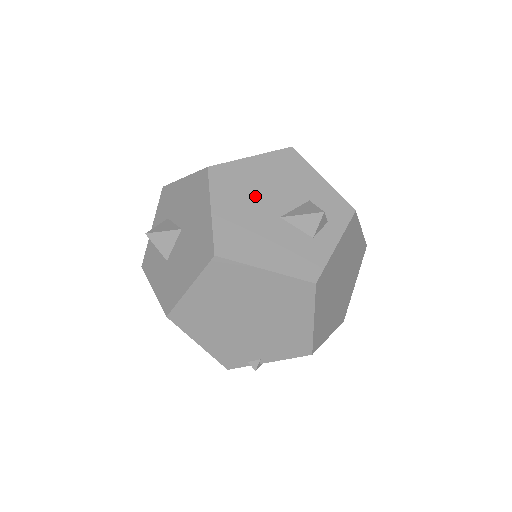
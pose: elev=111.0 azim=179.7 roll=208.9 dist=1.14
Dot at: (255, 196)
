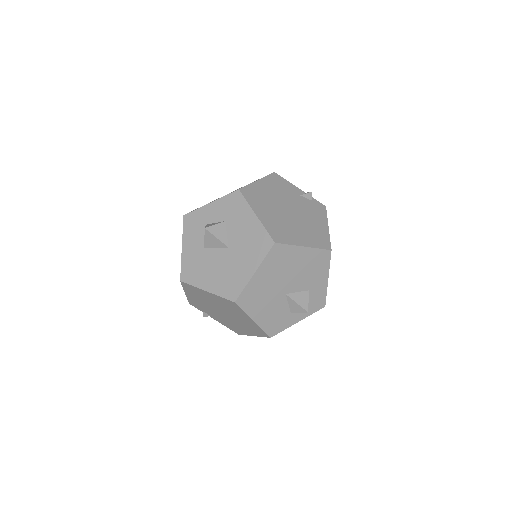
Dot at: (284, 275)
